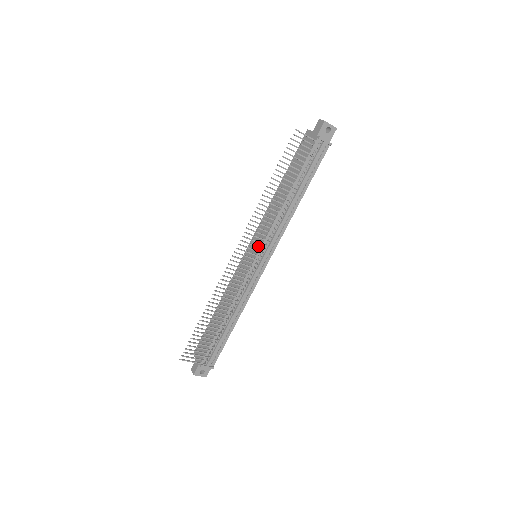
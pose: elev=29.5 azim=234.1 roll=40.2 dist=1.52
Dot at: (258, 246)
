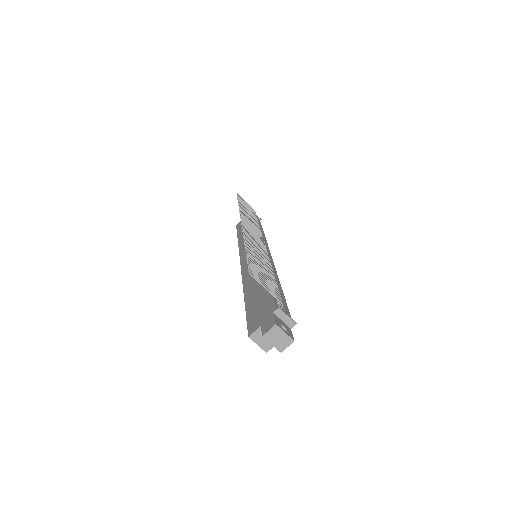
Dot at: (257, 233)
